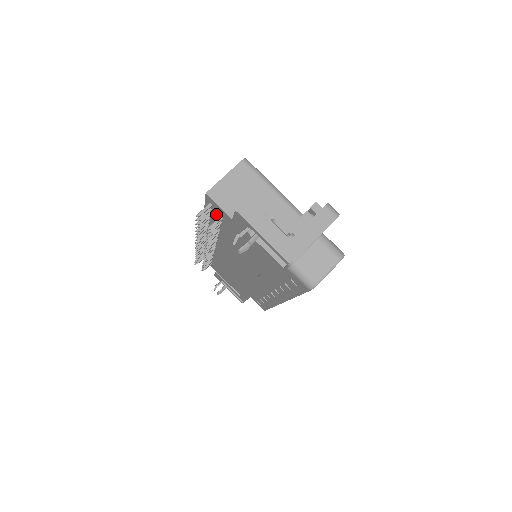
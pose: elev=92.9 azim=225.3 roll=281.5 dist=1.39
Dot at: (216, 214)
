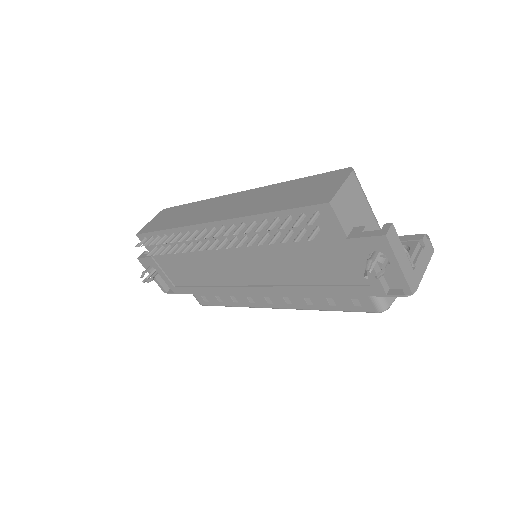
Dot at: occluded
